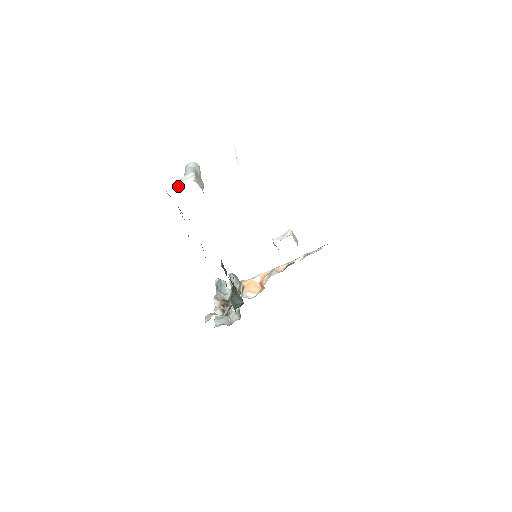
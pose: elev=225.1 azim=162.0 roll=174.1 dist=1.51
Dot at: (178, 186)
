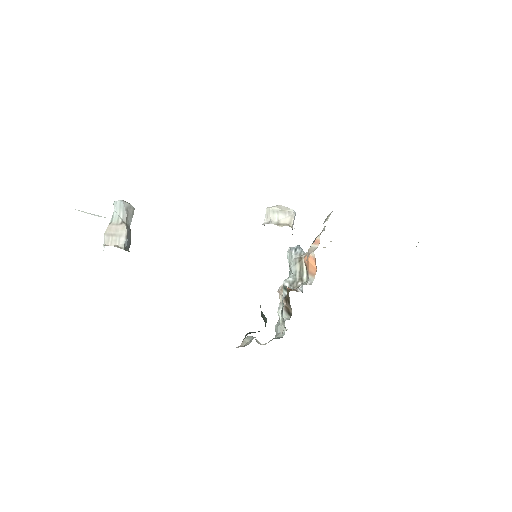
Dot at: occluded
